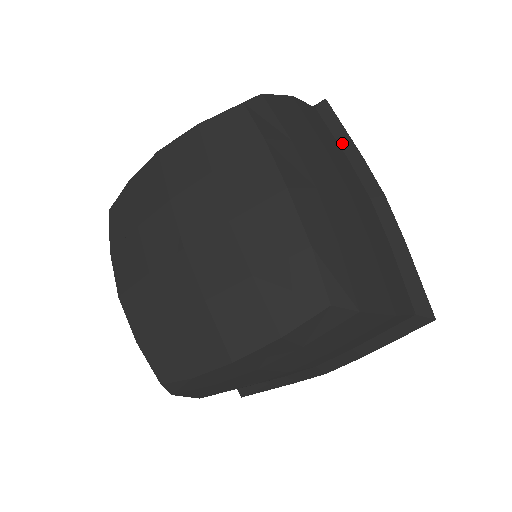
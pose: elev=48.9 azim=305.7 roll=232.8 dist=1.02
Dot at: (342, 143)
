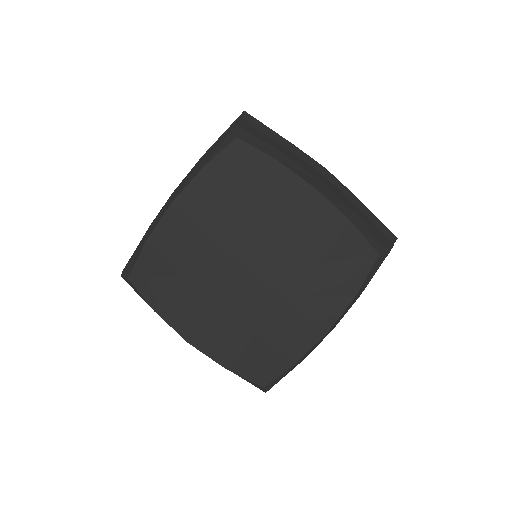
Dot at: (279, 142)
